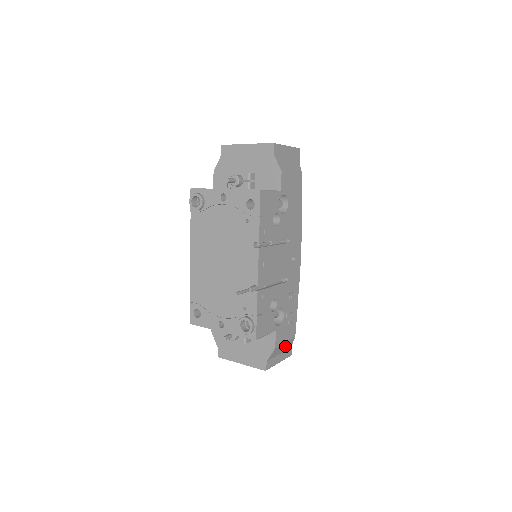
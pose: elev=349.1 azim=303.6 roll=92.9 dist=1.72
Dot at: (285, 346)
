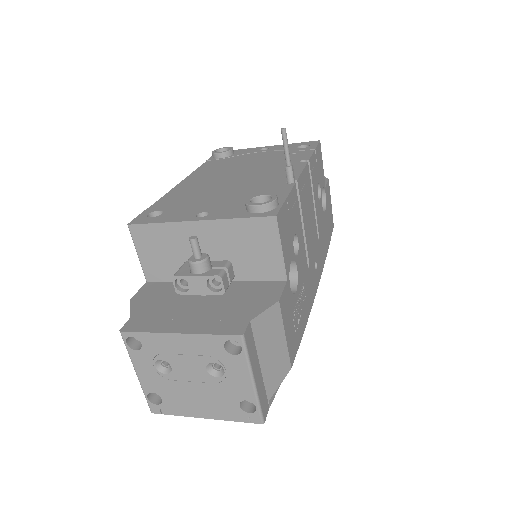
Dot at: (275, 357)
